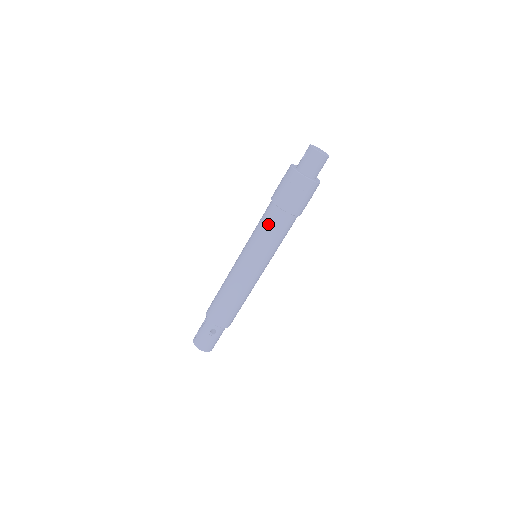
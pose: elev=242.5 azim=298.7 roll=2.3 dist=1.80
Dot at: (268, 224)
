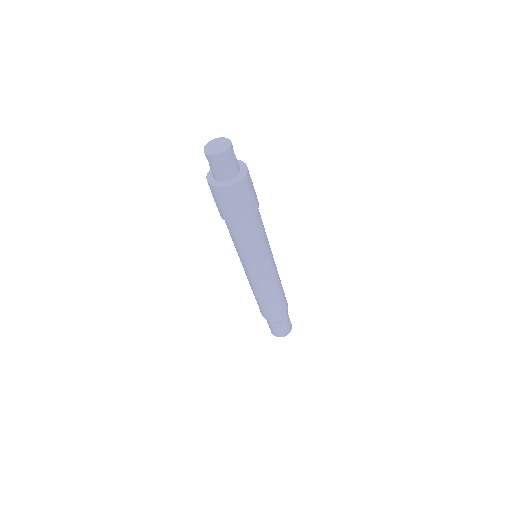
Dot at: (236, 238)
